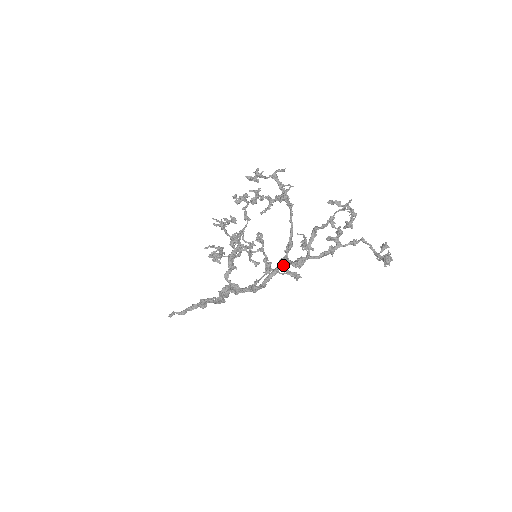
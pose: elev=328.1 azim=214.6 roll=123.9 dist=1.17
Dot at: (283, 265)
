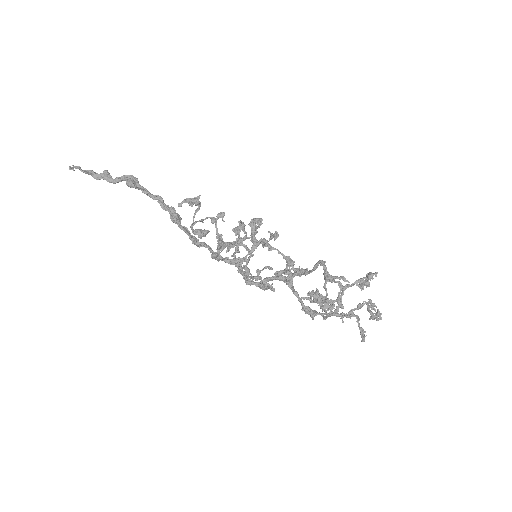
Dot at: (286, 283)
